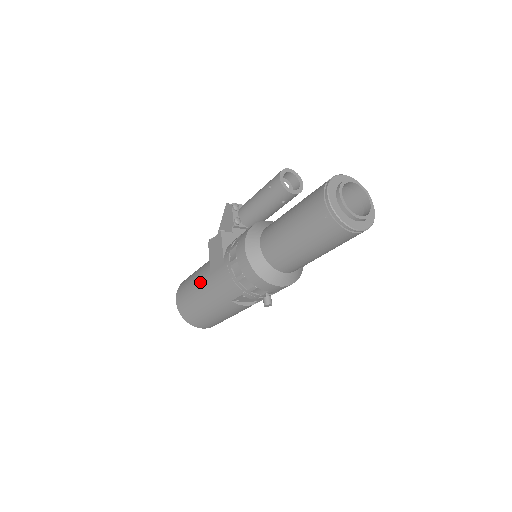
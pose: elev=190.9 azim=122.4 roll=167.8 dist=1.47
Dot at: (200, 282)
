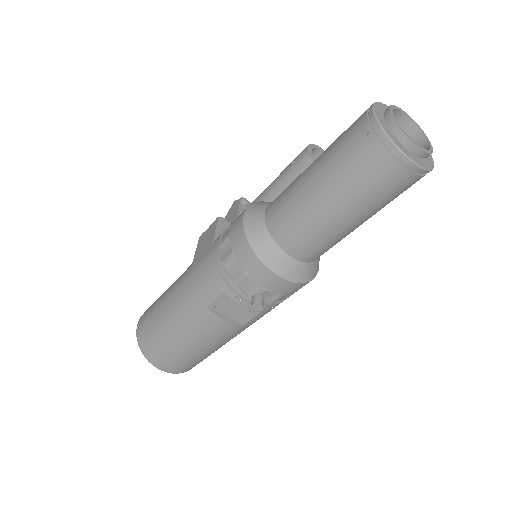
Dot at: (174, 285)
